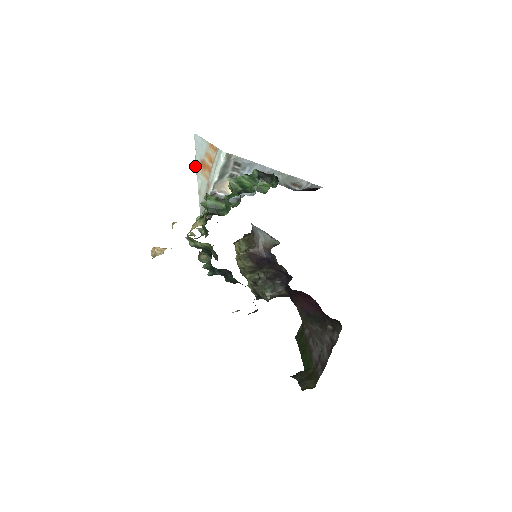
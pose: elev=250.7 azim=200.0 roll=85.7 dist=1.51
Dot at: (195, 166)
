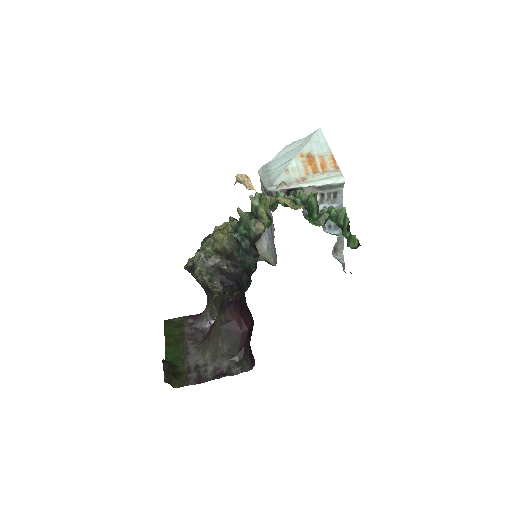
Dot at: (290, 144)
